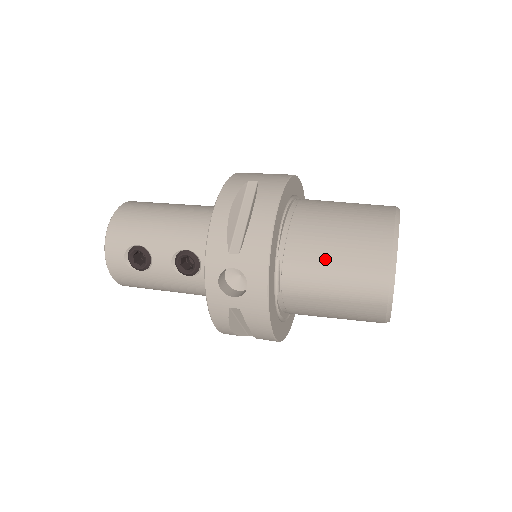
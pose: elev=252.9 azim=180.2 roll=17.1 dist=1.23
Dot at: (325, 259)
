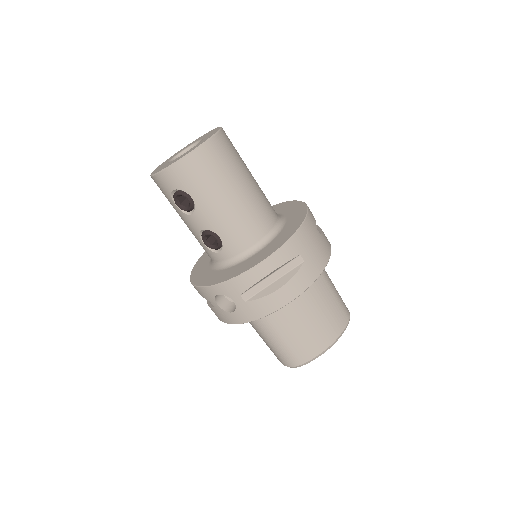
Dot at: (283, 331)
